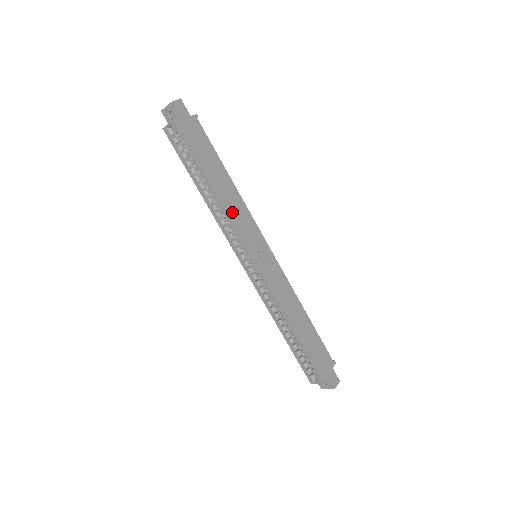
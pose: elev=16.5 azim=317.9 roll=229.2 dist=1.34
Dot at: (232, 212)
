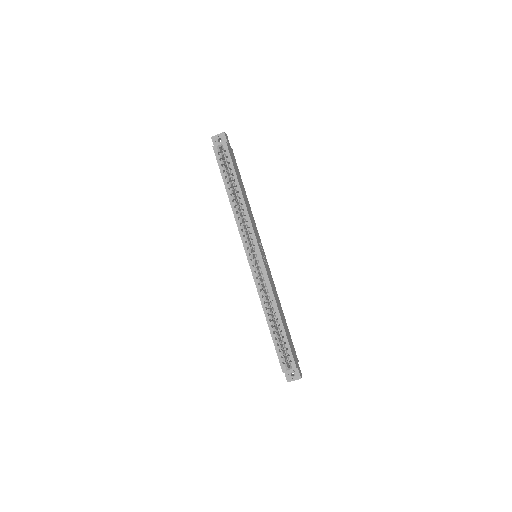
Dot at: (250, 215)
